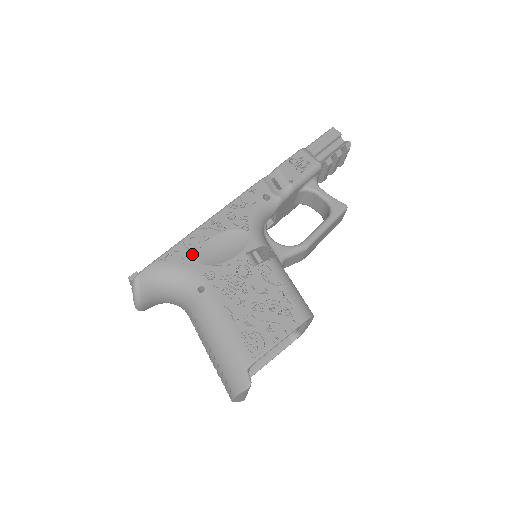
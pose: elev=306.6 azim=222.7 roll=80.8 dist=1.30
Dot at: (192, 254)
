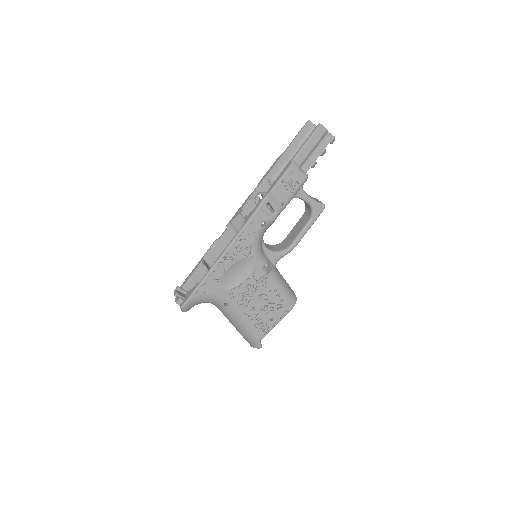
Dot at: (216, 285)
